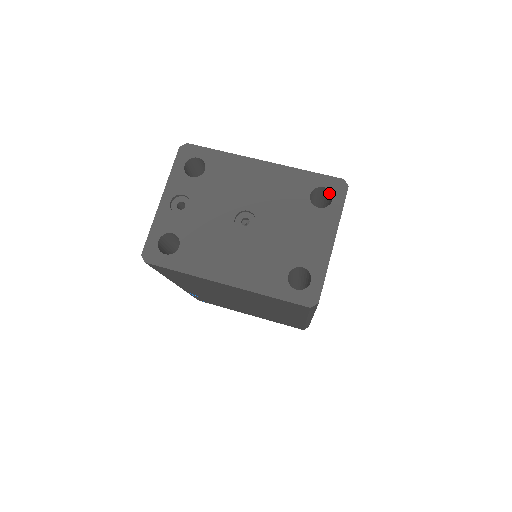
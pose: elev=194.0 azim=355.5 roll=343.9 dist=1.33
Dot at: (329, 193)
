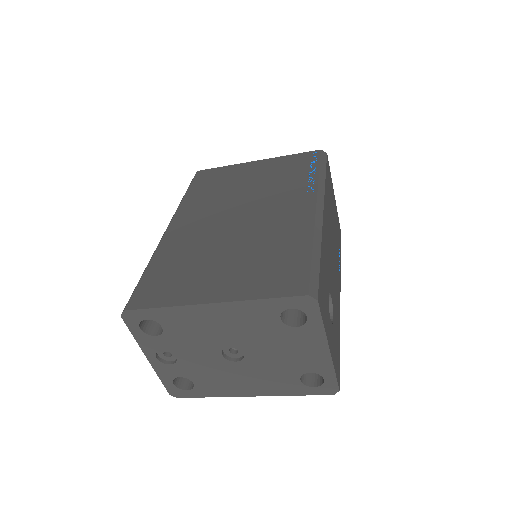
Dot at: occluded
